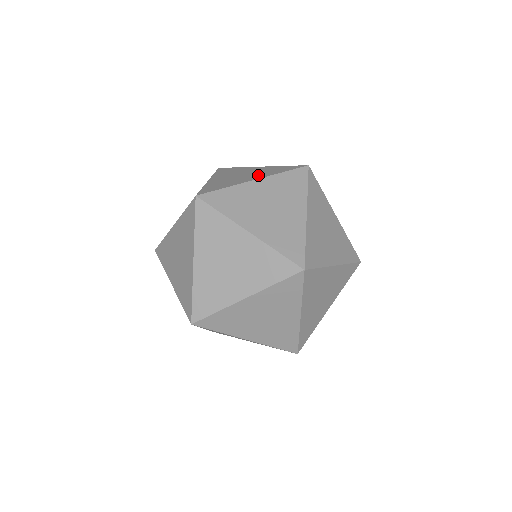
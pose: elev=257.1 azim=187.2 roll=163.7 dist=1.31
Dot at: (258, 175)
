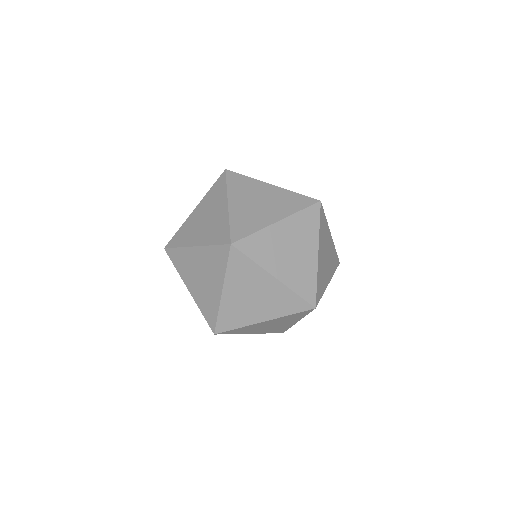
Dot at: (204, 235)
